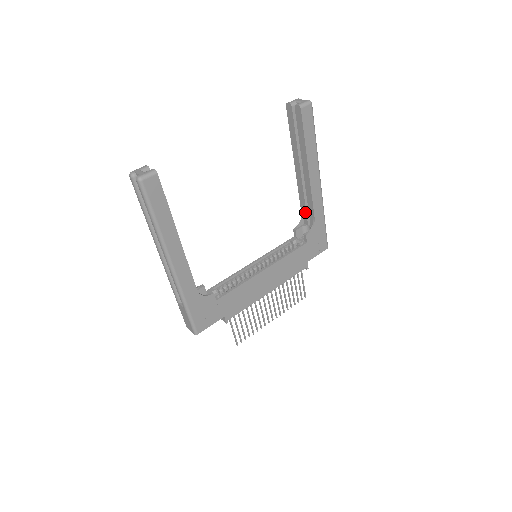
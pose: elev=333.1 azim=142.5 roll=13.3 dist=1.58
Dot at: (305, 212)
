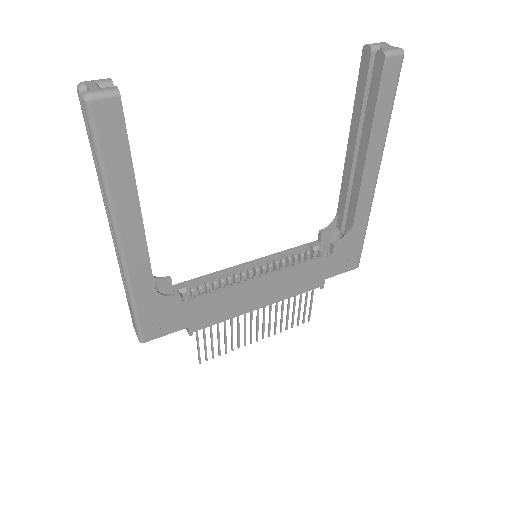
Dot at: (342, 212)
